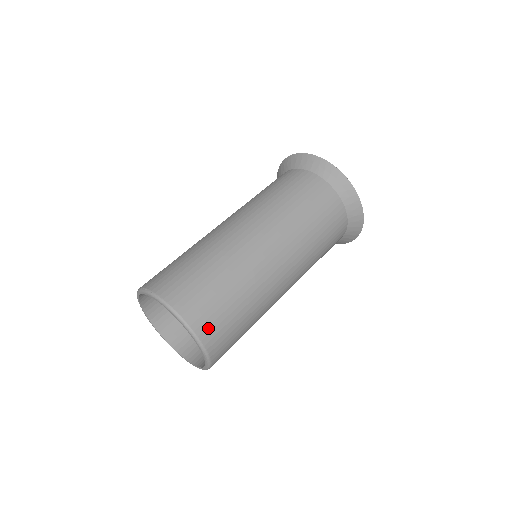
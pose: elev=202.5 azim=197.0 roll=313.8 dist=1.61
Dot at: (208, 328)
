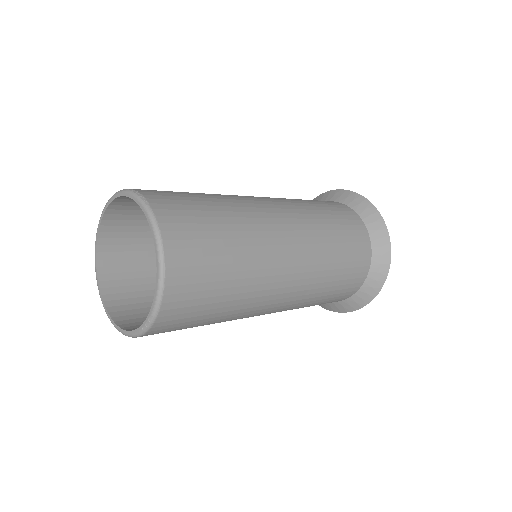
Dot at: (180, 295)
